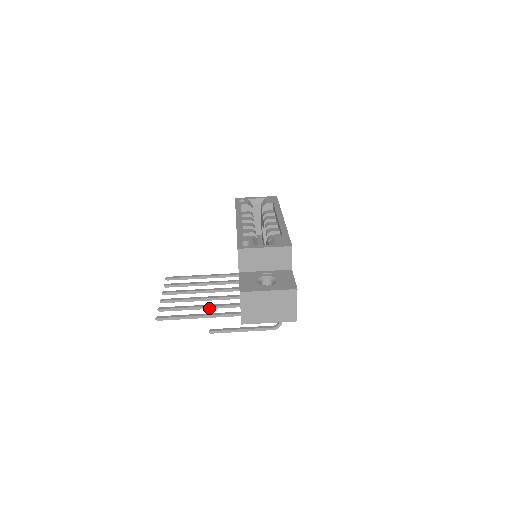
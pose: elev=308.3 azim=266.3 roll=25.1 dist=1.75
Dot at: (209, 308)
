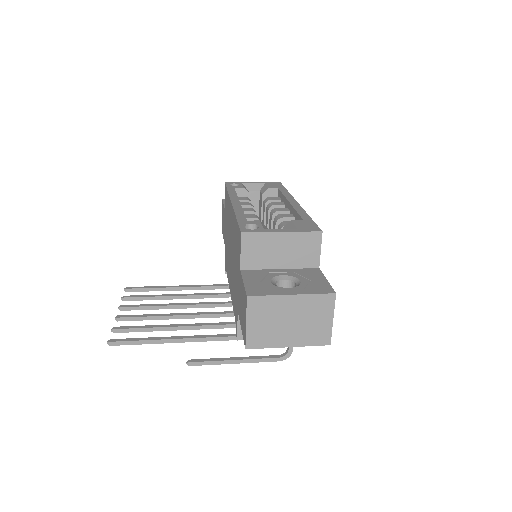
Dot at: (187, 329)
